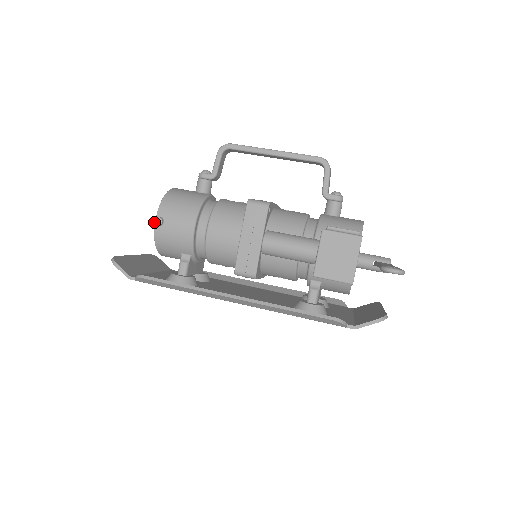
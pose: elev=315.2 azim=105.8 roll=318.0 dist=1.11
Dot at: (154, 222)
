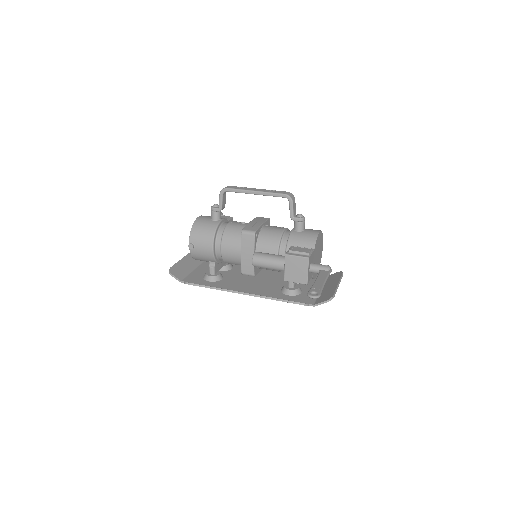
Dot at: occluded
